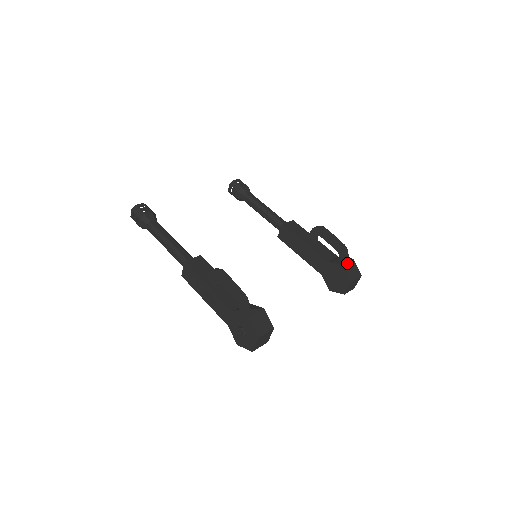
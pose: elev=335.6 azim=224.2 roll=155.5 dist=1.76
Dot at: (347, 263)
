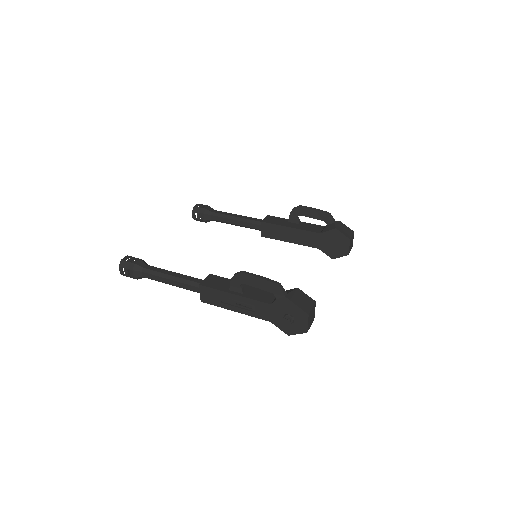
Dot at: (337, 226)
